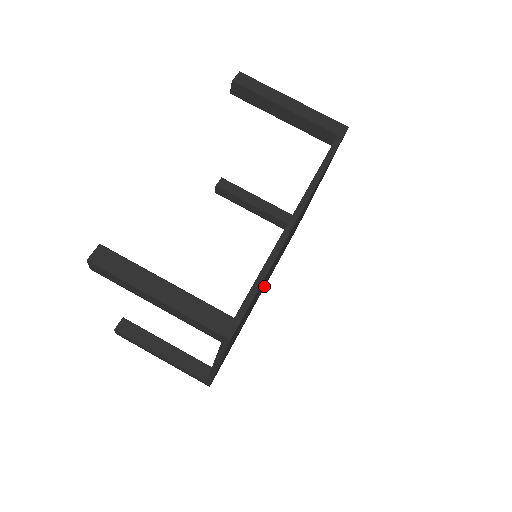
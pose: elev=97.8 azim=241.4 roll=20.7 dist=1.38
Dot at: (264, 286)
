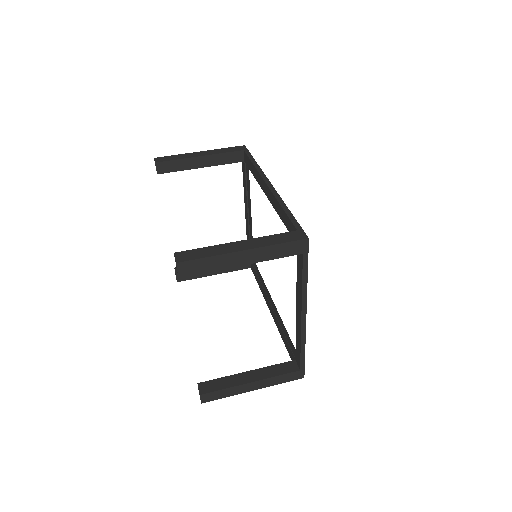
Dot at: occluded
